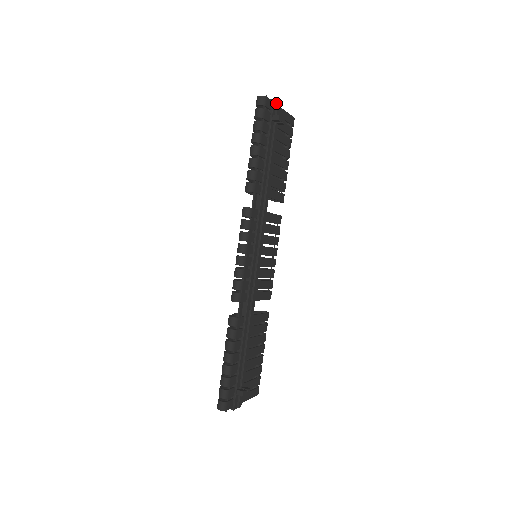
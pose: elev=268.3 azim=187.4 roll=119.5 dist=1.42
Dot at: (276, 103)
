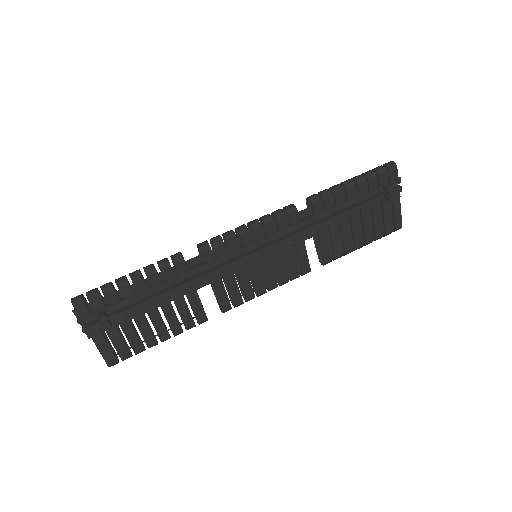
Dot at: (399, 186)
